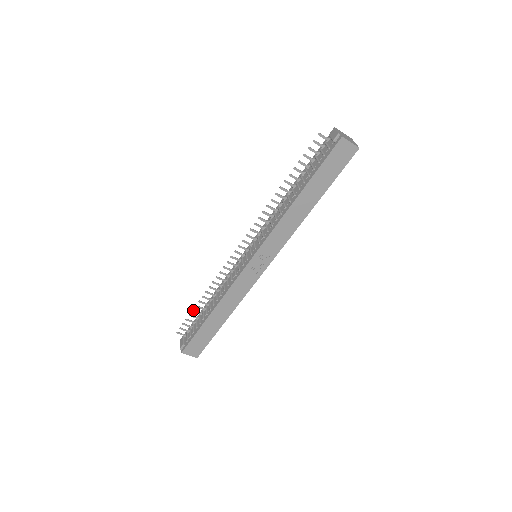
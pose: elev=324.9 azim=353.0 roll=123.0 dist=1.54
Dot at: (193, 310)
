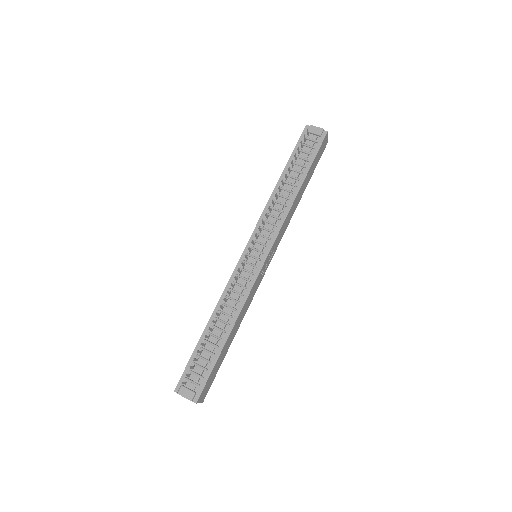
Dot at: (202, 343)
